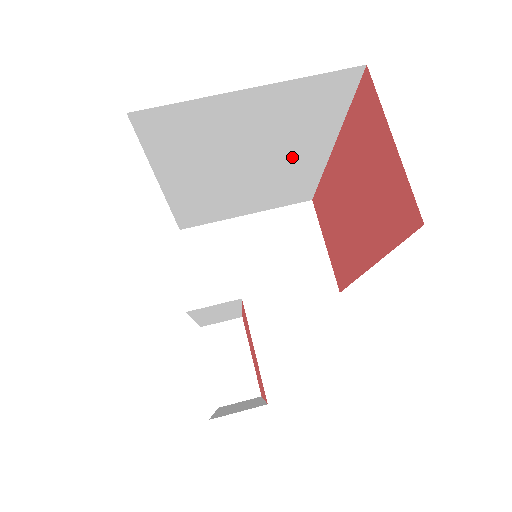
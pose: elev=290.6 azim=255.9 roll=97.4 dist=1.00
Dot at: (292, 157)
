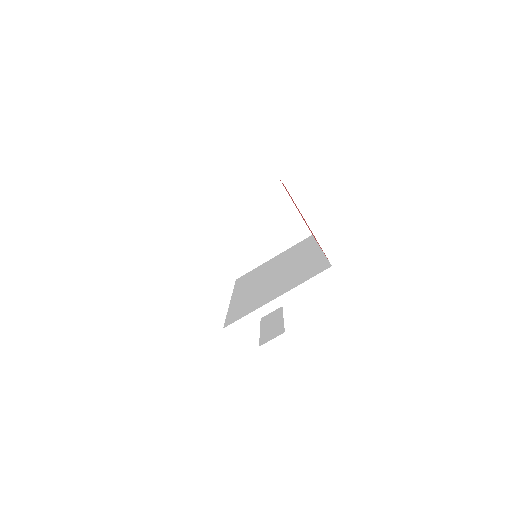
Dot at: occluded
